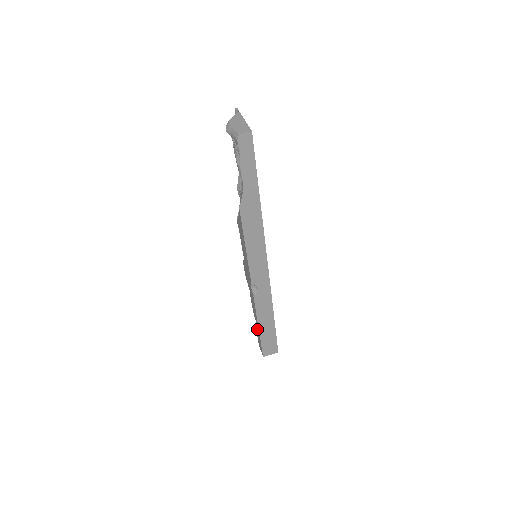
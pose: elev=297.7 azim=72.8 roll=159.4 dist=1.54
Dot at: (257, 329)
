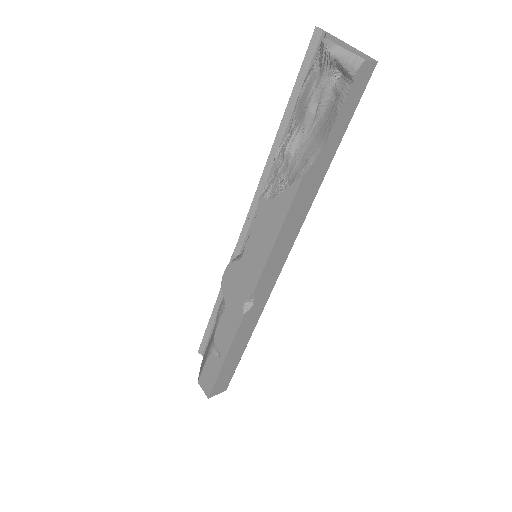
Dot at: (214, 360)
